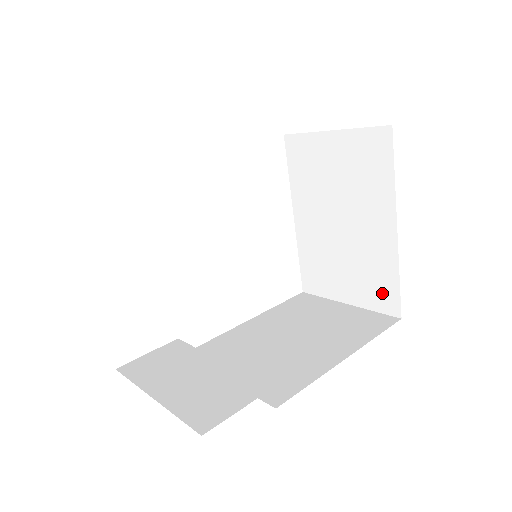
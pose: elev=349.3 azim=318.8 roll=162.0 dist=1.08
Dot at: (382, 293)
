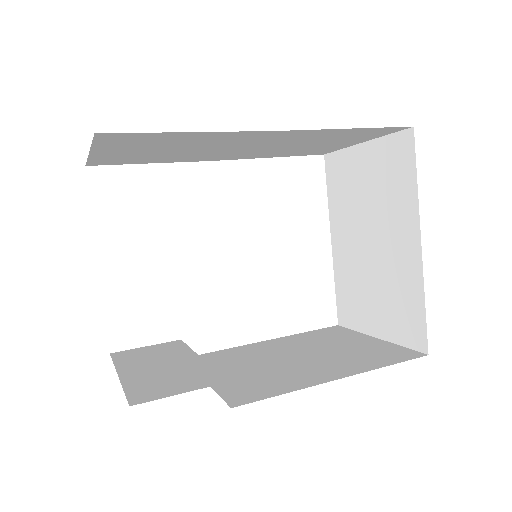
Dot at: (409, 323)
